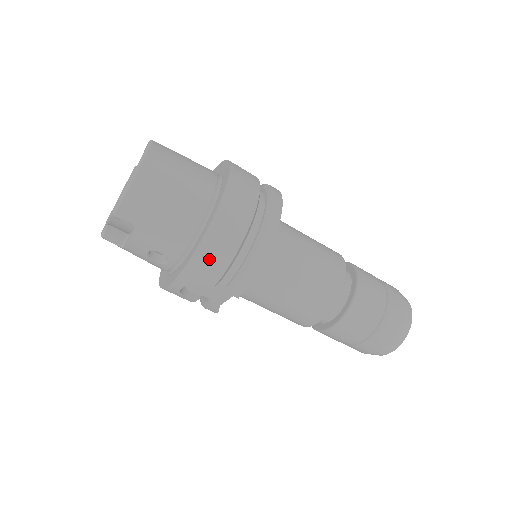
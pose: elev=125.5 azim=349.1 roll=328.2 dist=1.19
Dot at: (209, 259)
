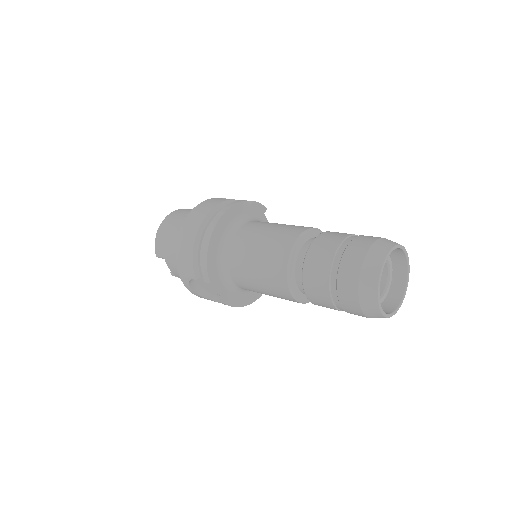
Dot at: (183, 261)
